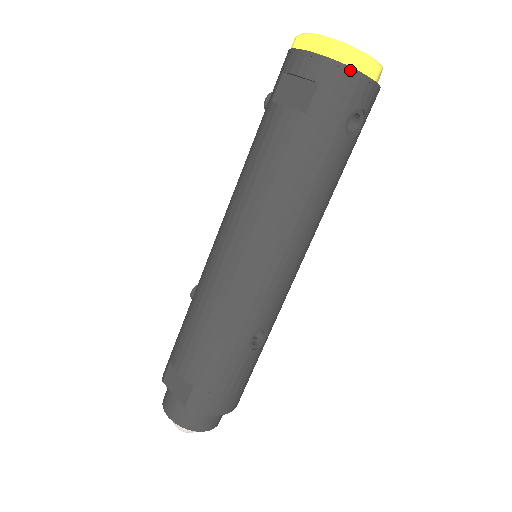
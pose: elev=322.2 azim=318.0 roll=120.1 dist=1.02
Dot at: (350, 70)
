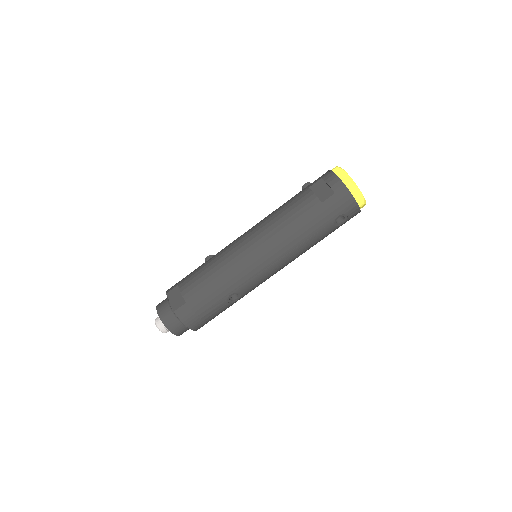
Dot at: (351, 196)
